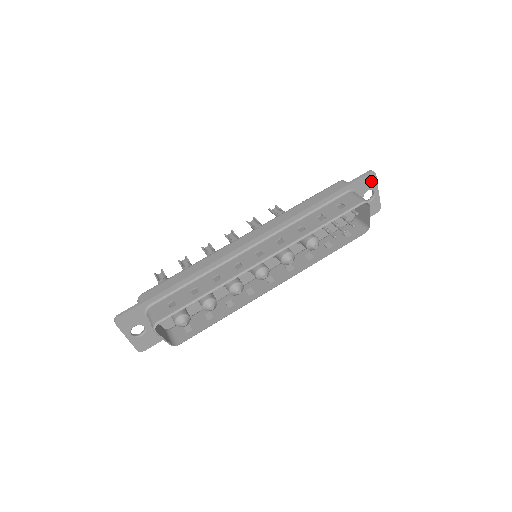
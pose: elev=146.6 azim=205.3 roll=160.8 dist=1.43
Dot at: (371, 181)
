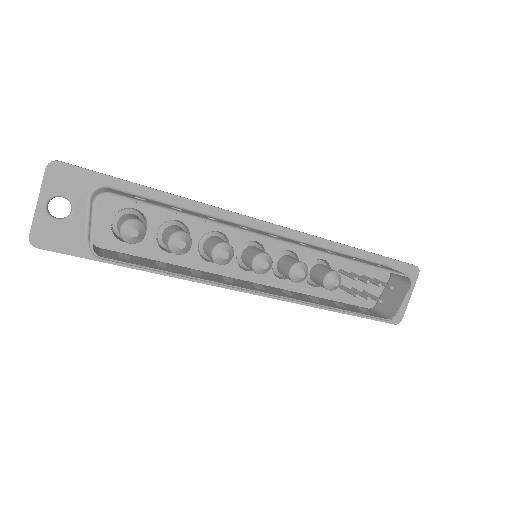
Dot at: (411, 277)
